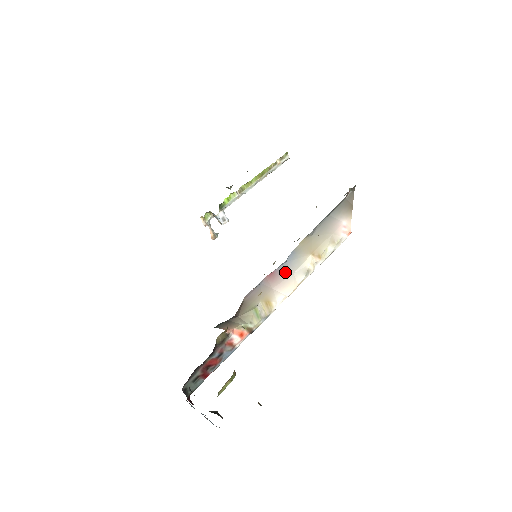
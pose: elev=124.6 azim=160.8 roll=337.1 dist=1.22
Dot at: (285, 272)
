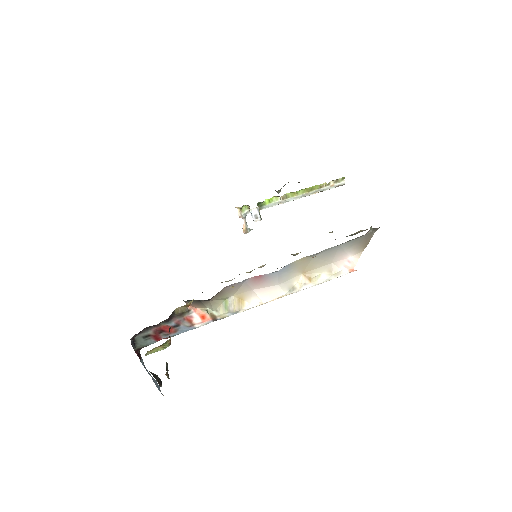
Dot at: (272, 280)
